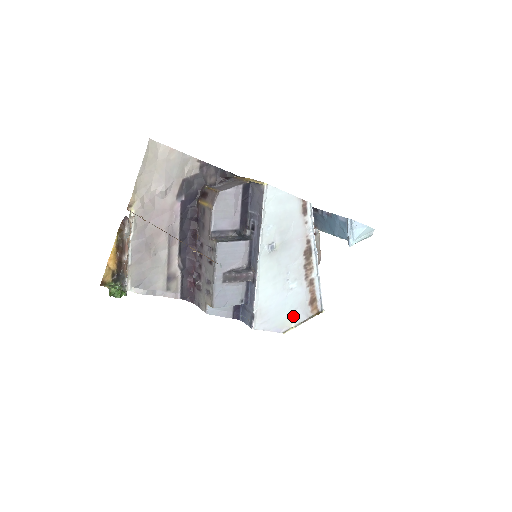
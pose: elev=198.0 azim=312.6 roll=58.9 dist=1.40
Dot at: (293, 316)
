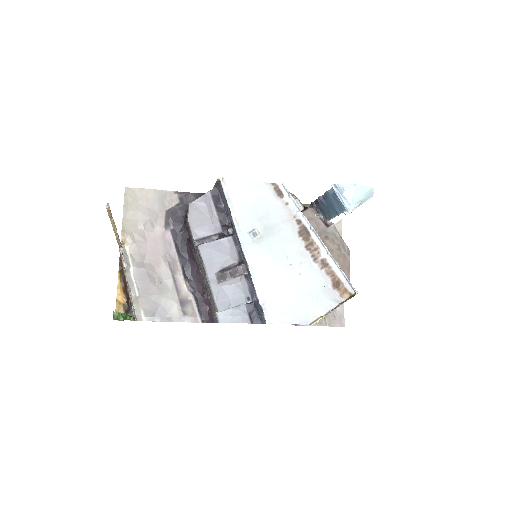
Dot at: (317, 304)
